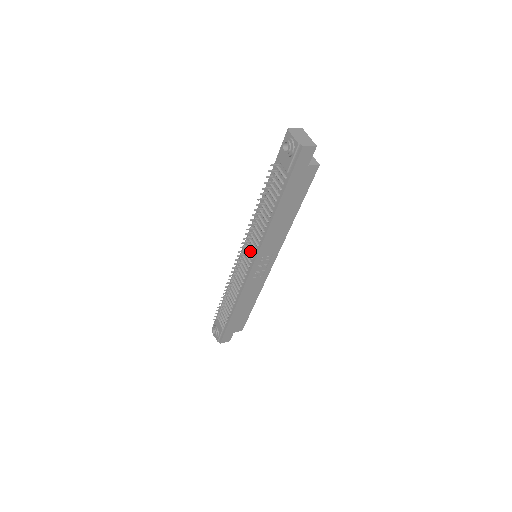
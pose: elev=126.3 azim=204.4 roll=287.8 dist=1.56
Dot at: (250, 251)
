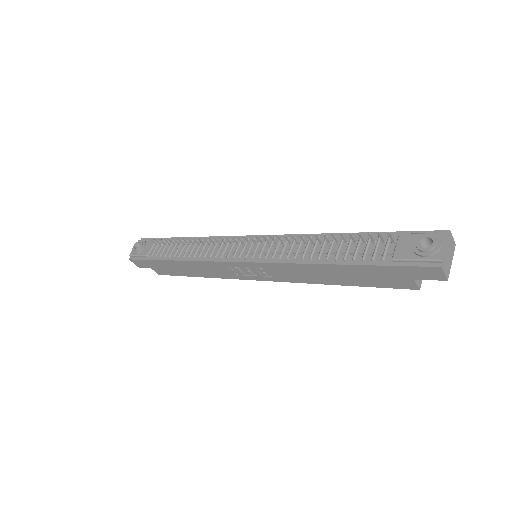
Dot at: (259, 249)
